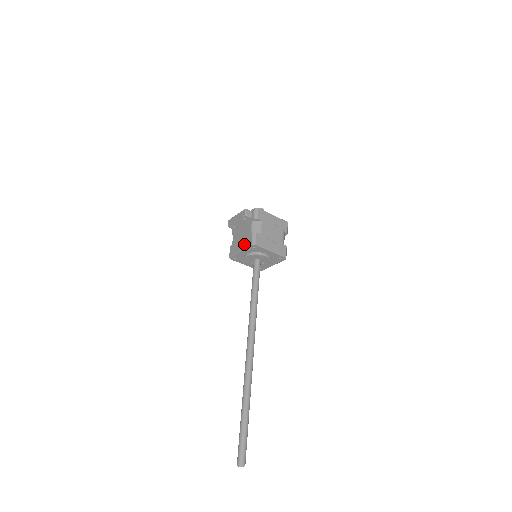
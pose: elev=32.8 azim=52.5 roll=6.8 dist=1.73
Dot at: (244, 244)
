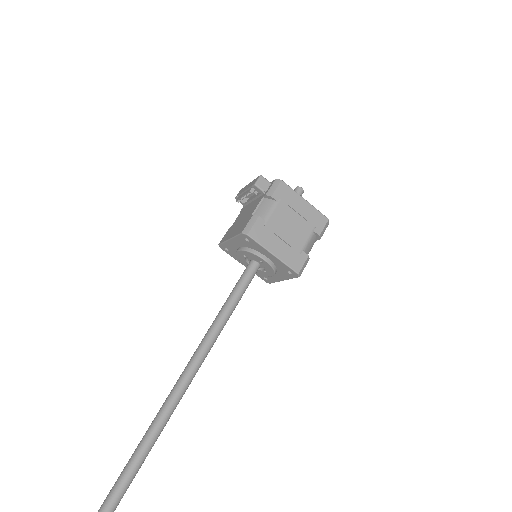
Dot at: (237, 230)
